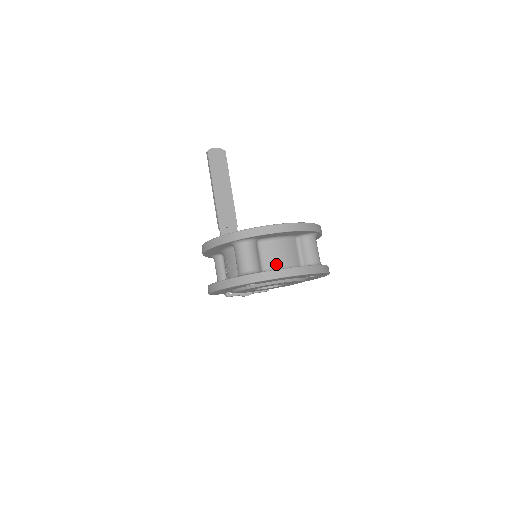
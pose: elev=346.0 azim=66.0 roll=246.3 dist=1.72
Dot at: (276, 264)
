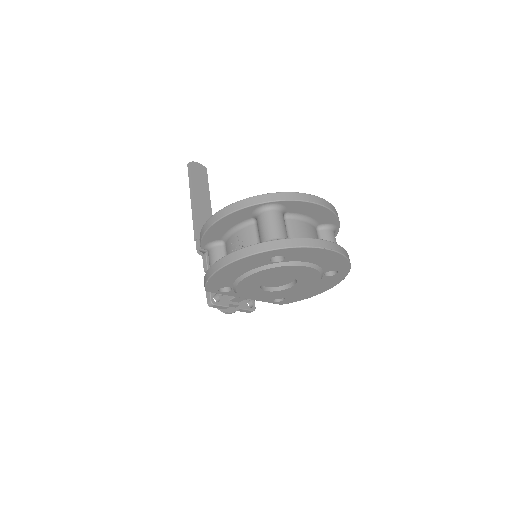
Dot at: occluded
